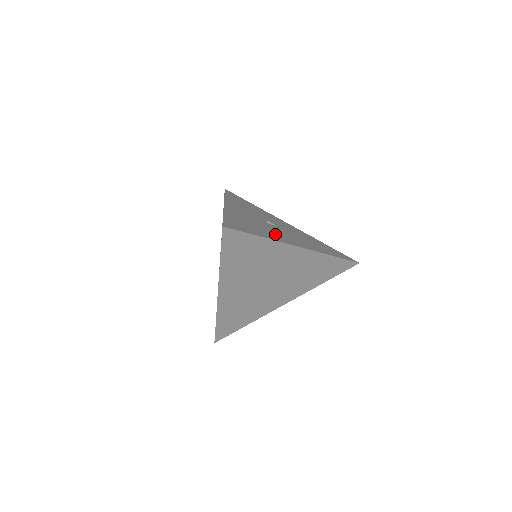
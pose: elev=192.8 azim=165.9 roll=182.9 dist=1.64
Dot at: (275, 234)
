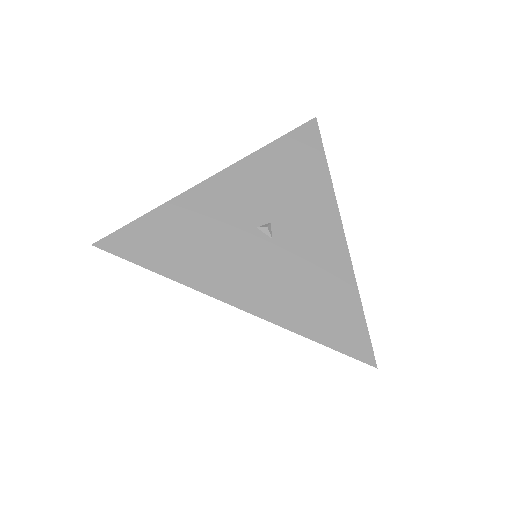
Dot at: (219, 265)
